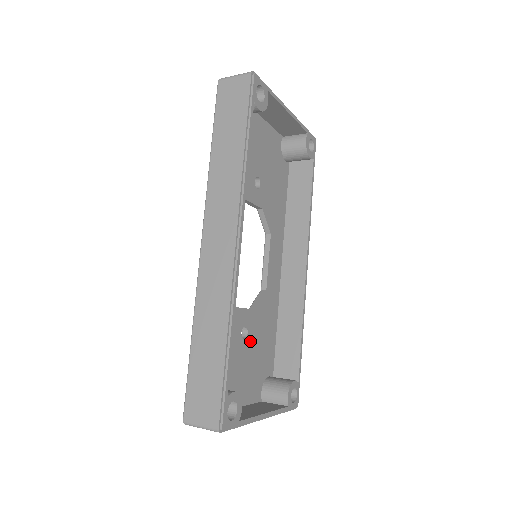
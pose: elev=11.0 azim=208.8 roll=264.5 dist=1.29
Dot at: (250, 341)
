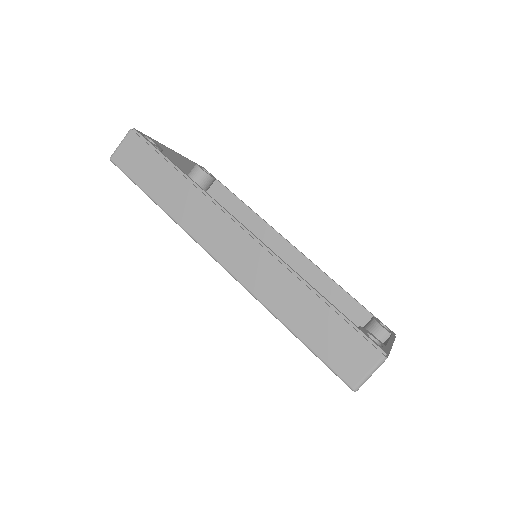
Dot at: occluded
